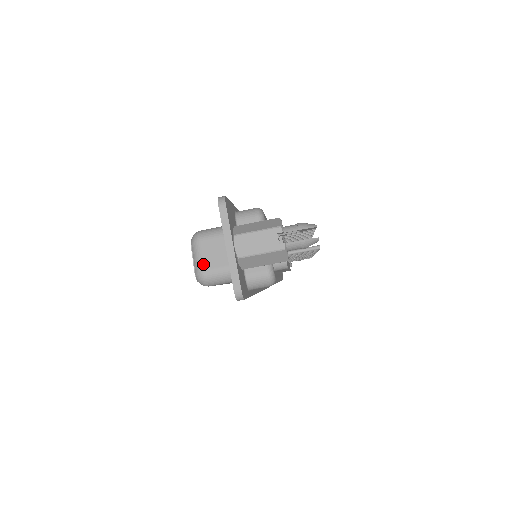
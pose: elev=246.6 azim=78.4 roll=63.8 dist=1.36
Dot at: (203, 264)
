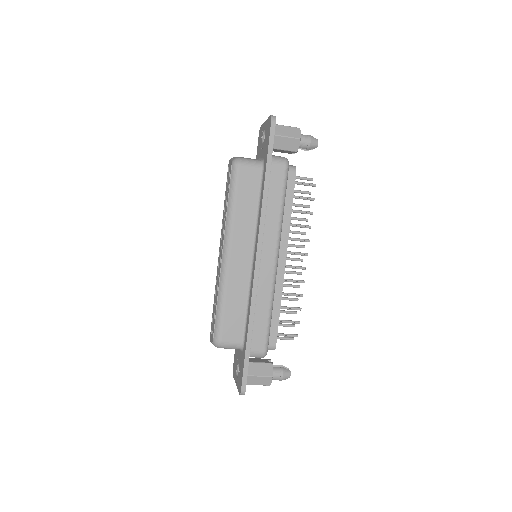
Dot at: occluded
